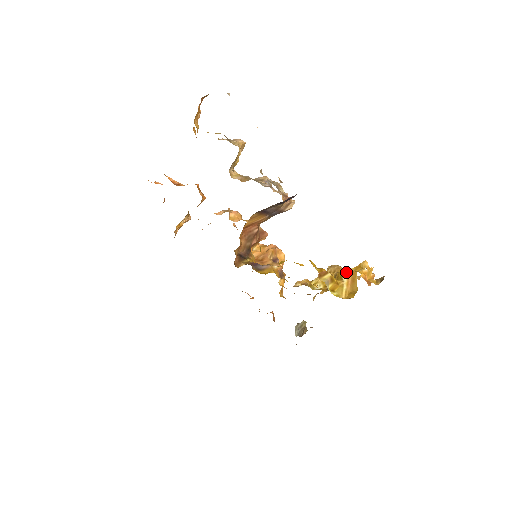
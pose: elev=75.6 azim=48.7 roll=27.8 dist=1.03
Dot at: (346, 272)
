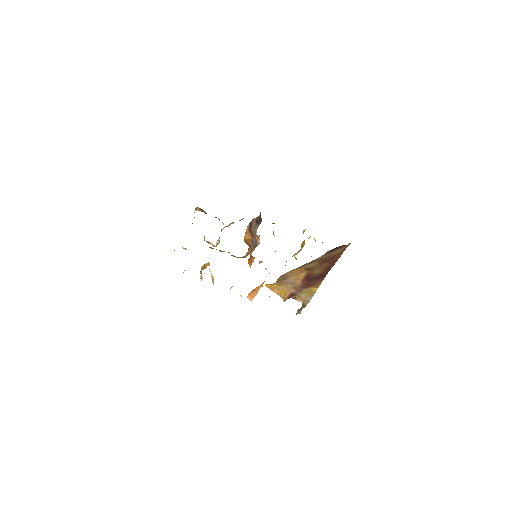
Dot at: (305, 229)
